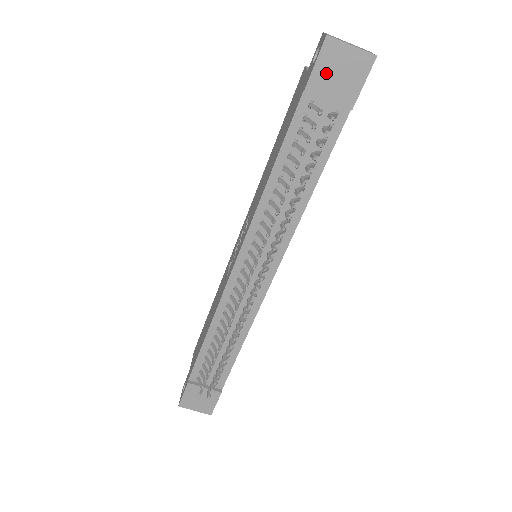
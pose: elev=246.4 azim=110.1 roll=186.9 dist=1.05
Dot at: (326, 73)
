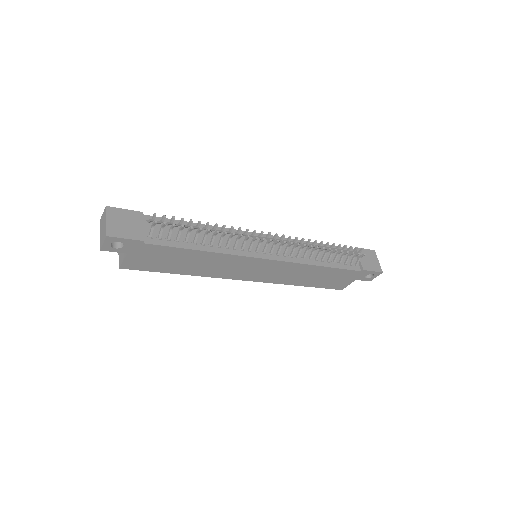
Dot at: (366, 254)
